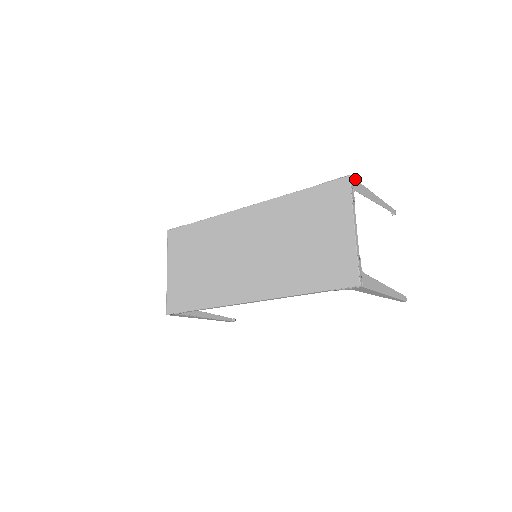
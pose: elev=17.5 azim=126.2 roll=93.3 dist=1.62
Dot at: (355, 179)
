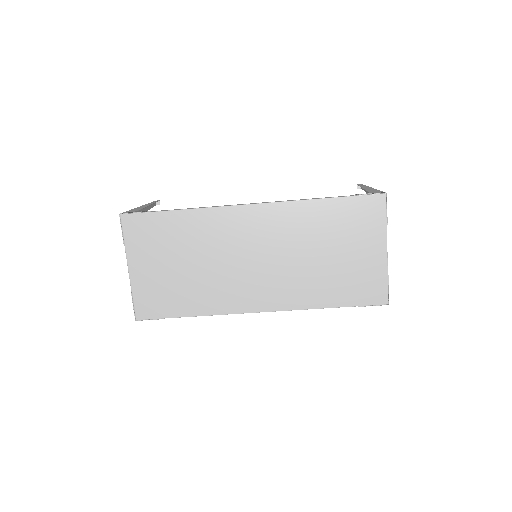
Dot at: occluded
